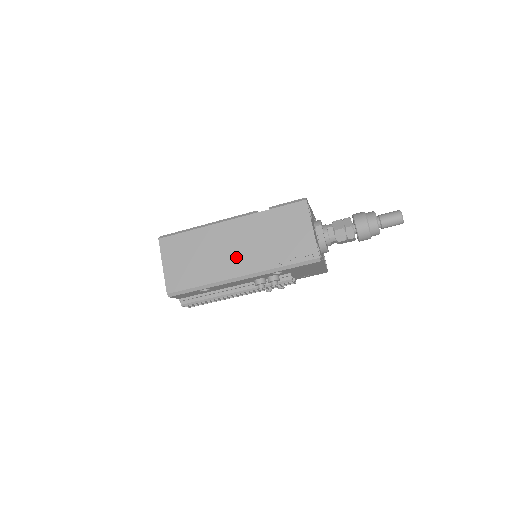
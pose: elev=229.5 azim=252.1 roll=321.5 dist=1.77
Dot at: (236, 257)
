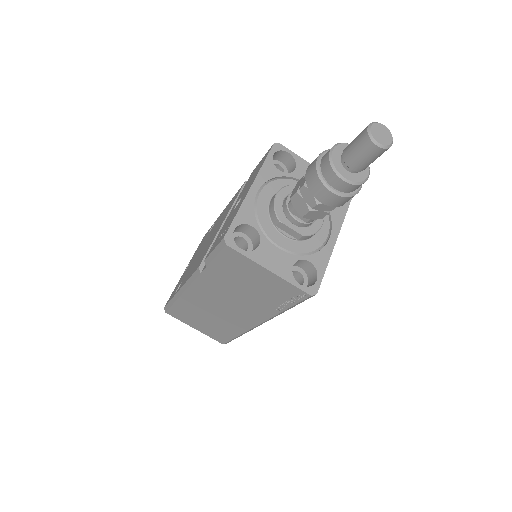
Dot at: (235, 313)
